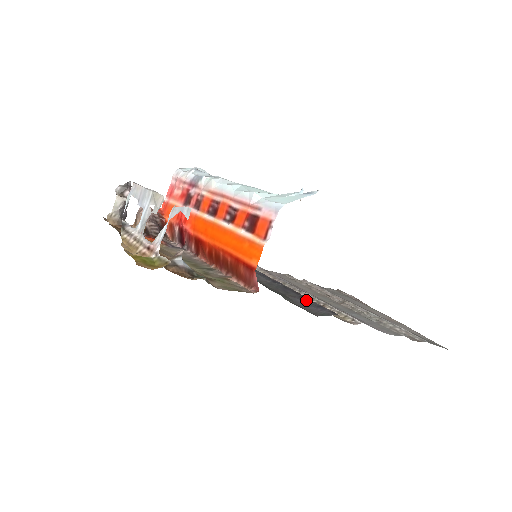
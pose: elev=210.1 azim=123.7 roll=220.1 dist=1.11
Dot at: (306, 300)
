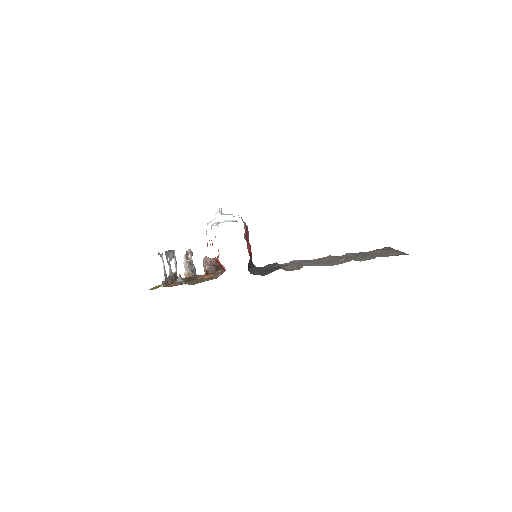
Dot at: occluded
